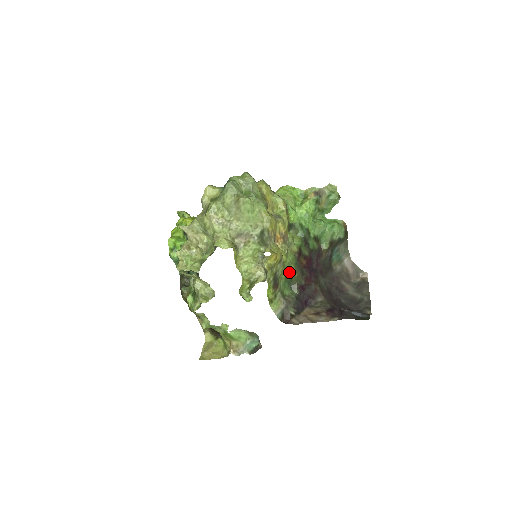
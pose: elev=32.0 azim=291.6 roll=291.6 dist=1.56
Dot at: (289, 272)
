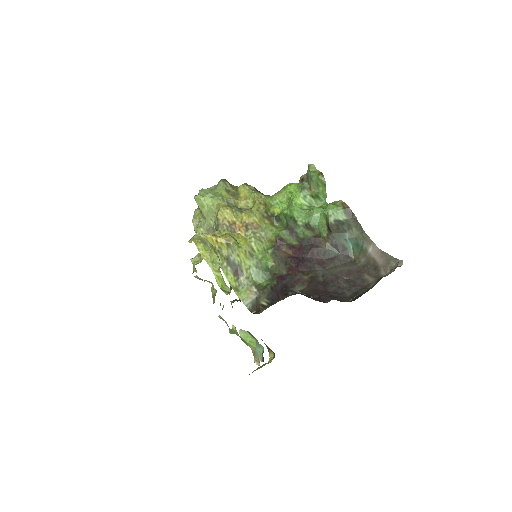
Dot at: (262, 261)
